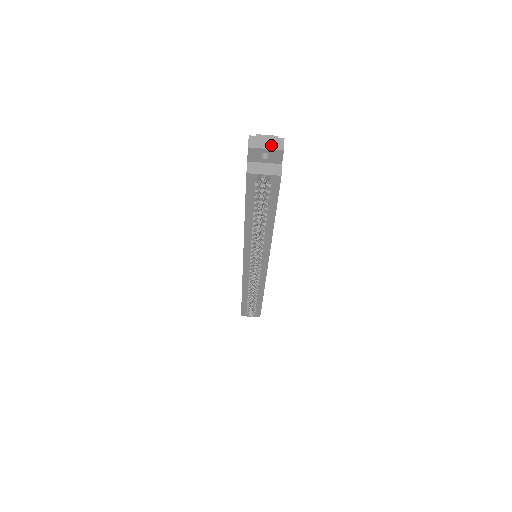
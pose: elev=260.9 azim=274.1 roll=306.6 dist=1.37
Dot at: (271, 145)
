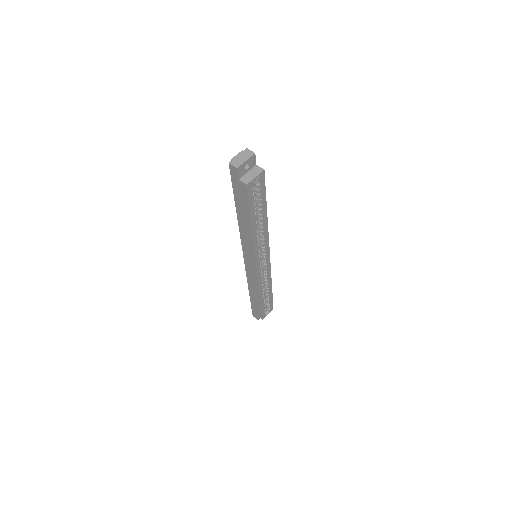
Dot at: (246, 157)
